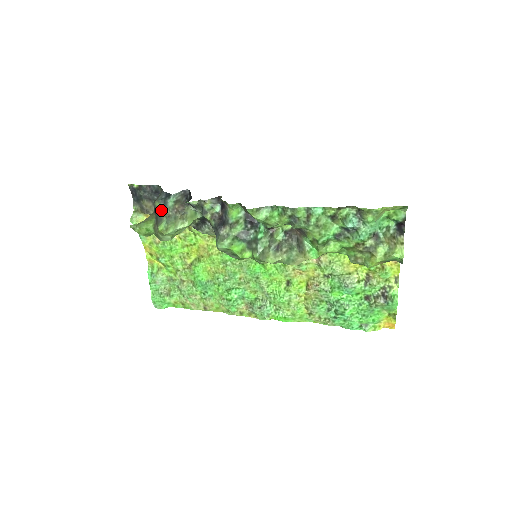
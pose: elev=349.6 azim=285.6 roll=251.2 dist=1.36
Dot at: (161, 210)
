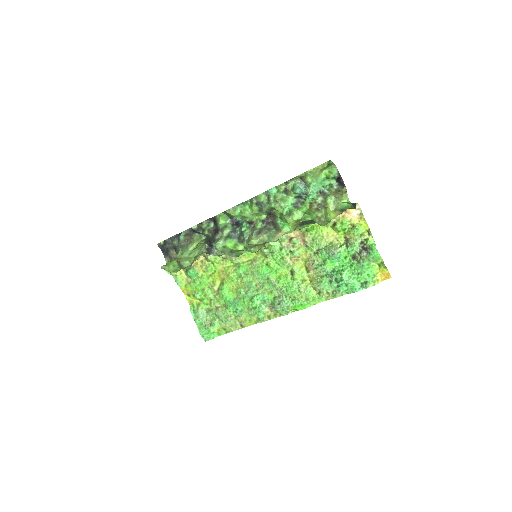
Dot at: (177, 245)
